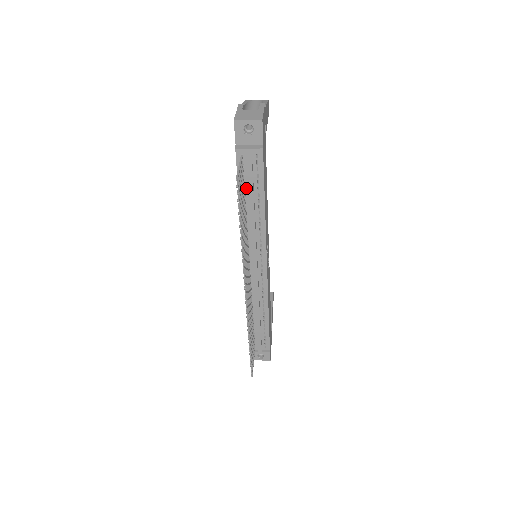
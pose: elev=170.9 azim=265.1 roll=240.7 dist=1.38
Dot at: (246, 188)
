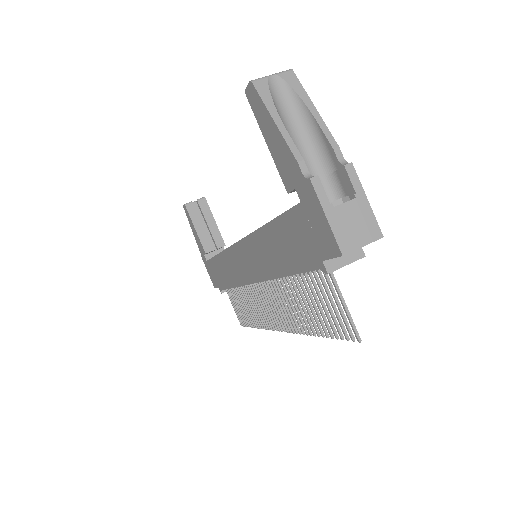
Dot at: occluded
